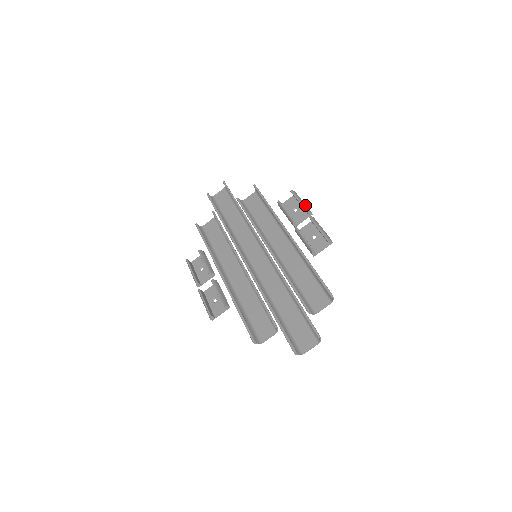
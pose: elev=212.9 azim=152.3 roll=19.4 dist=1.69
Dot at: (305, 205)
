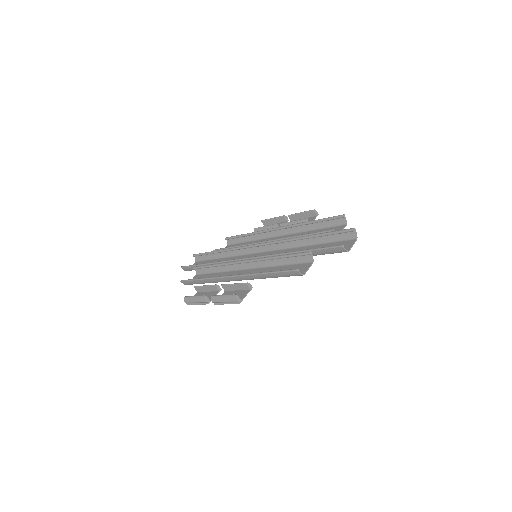
Dot at: (279, 218)
